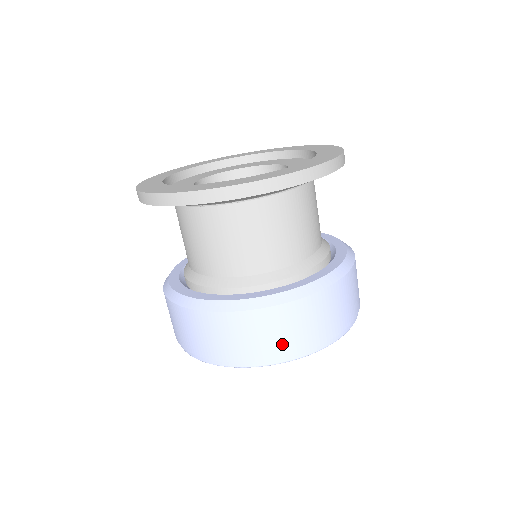
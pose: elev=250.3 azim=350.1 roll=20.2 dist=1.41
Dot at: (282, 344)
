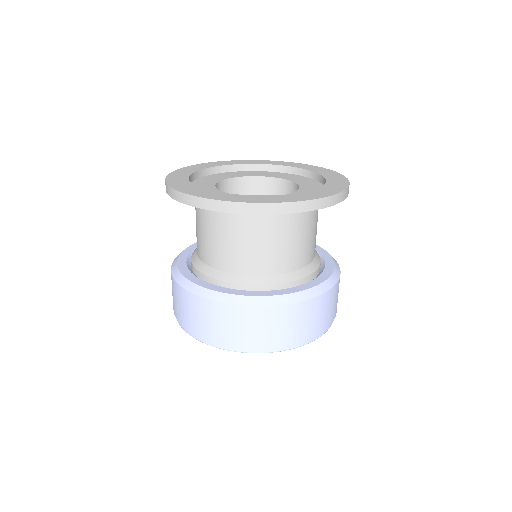
Dot at: (268, 338)
